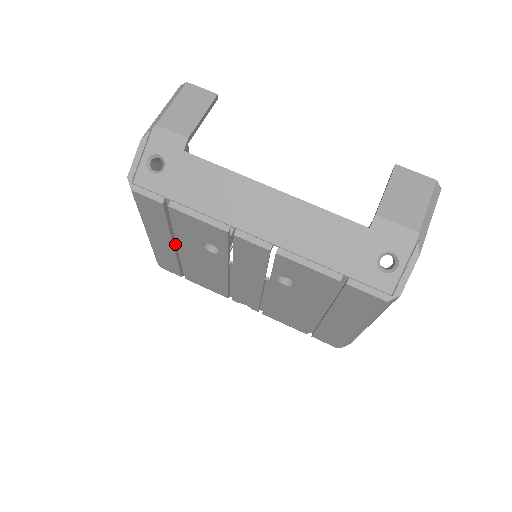
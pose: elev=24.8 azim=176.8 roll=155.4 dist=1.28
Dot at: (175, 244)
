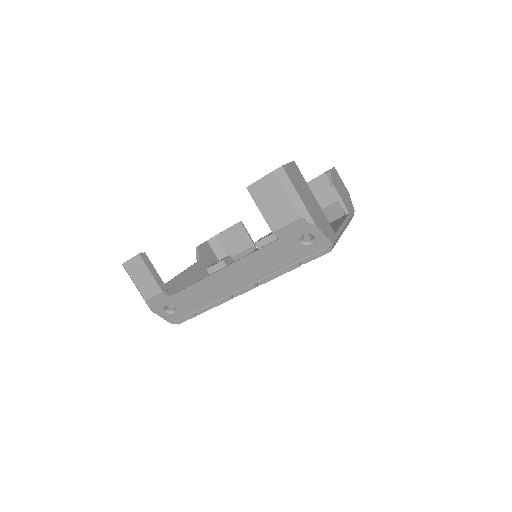
Dot at: occluded
